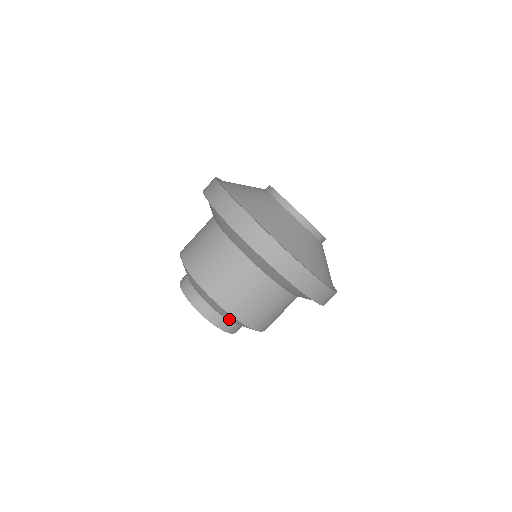
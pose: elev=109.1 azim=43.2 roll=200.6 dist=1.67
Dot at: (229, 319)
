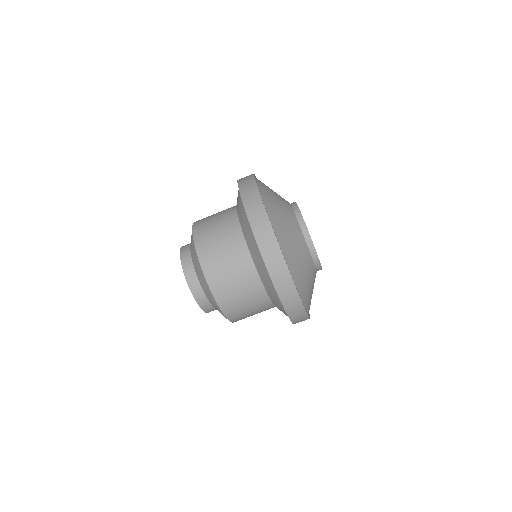
Dot at: occluded
